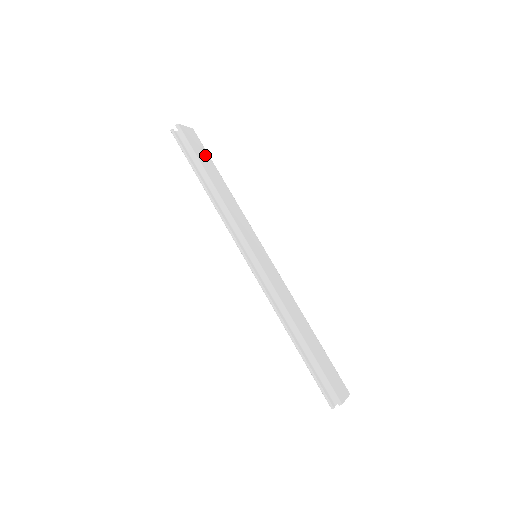
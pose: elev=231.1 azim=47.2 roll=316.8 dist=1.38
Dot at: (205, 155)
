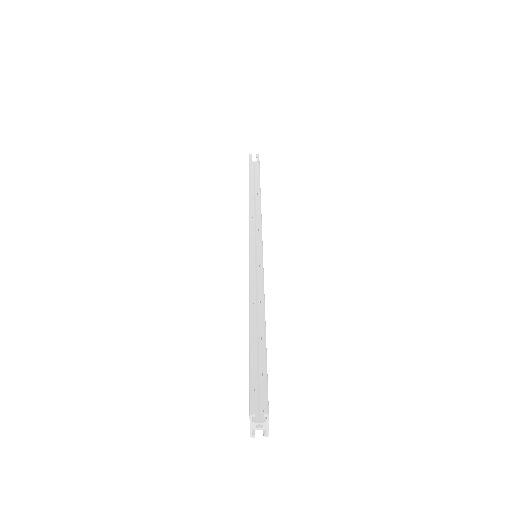
Dot at: occluded
